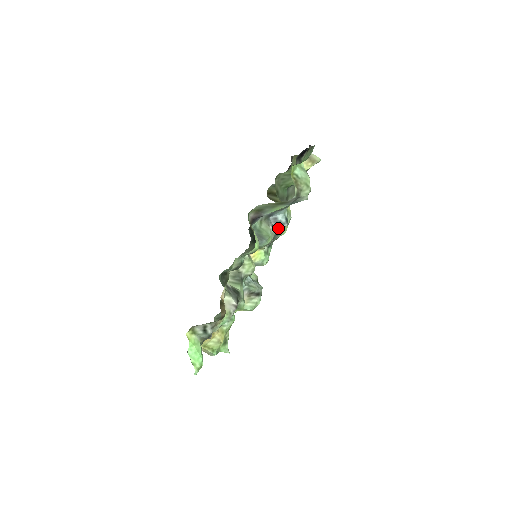
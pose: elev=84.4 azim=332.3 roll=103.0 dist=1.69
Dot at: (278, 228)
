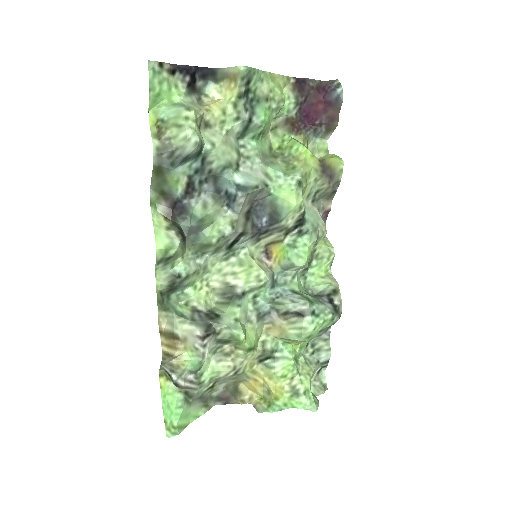
Dot at: (234, 205)
